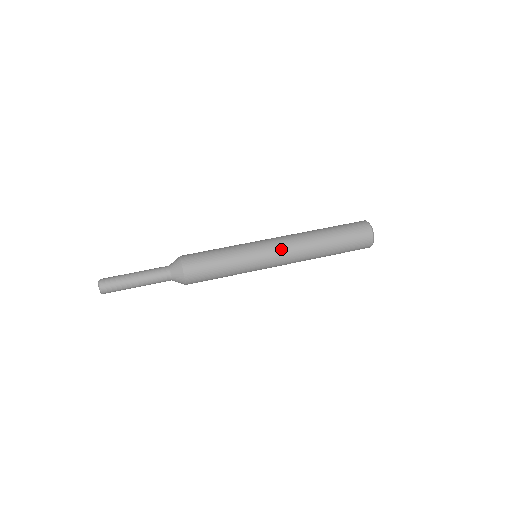
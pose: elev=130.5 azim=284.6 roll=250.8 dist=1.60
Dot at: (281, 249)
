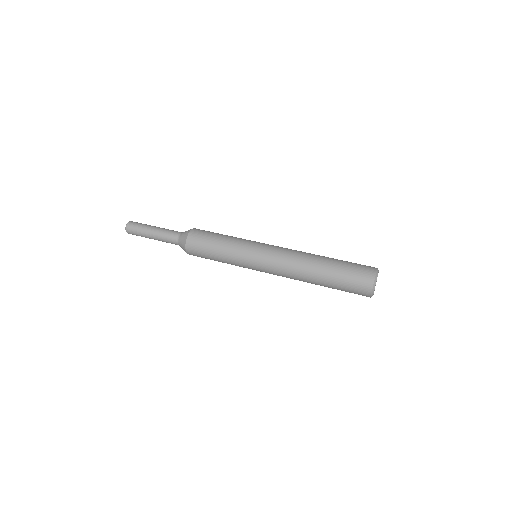
Dot at: (276, 254)
